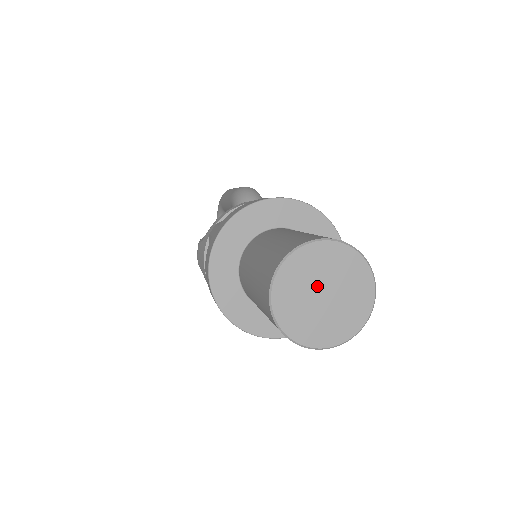
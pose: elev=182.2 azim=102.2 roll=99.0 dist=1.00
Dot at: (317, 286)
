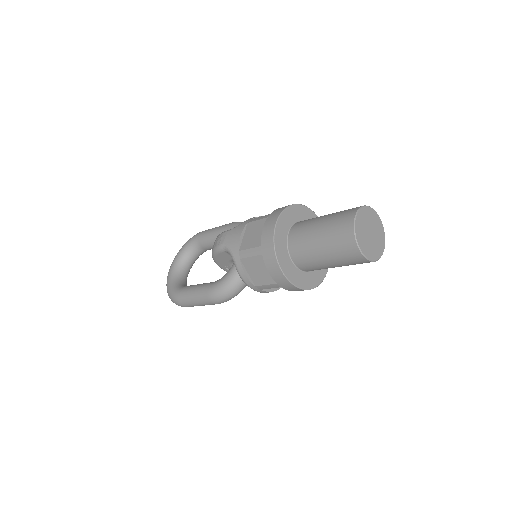
Dot at: (369, 227)
